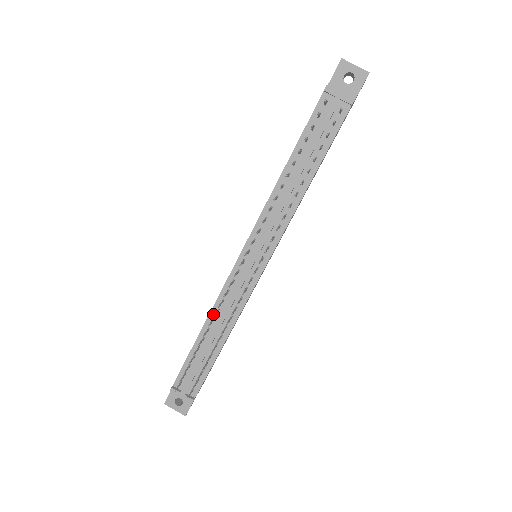
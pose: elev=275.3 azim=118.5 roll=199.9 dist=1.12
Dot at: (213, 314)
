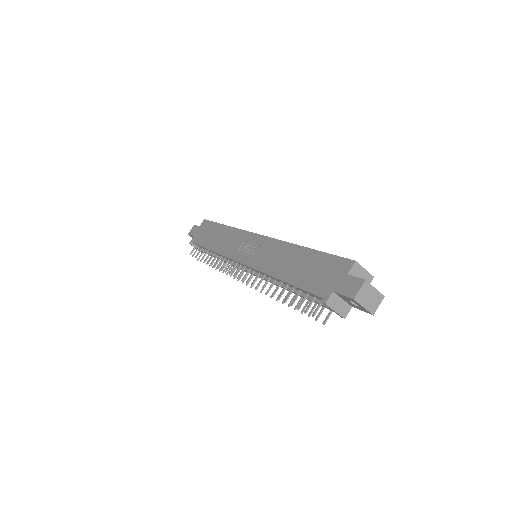
Dot at: (218, 254)
